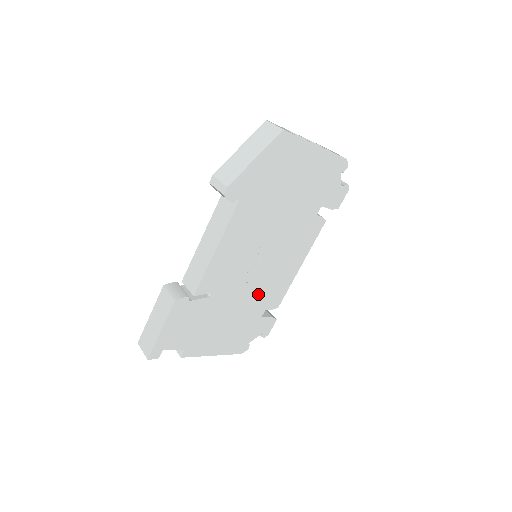
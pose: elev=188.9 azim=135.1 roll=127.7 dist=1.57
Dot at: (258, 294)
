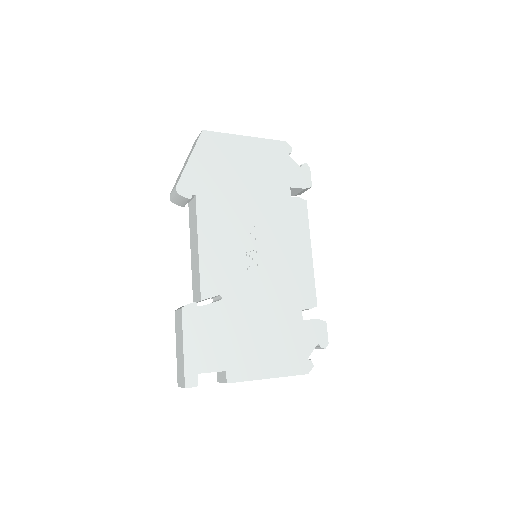
Dot at: (279, 291)
